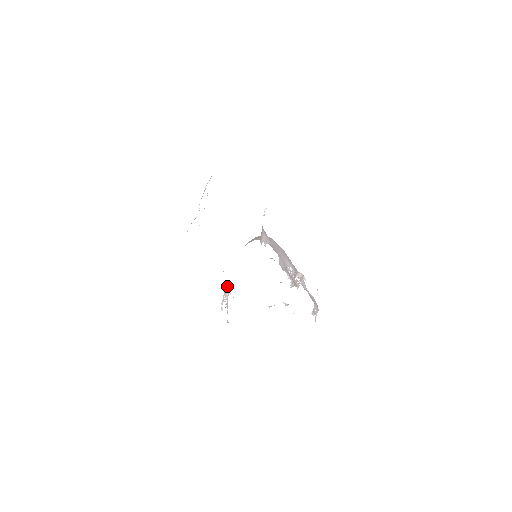
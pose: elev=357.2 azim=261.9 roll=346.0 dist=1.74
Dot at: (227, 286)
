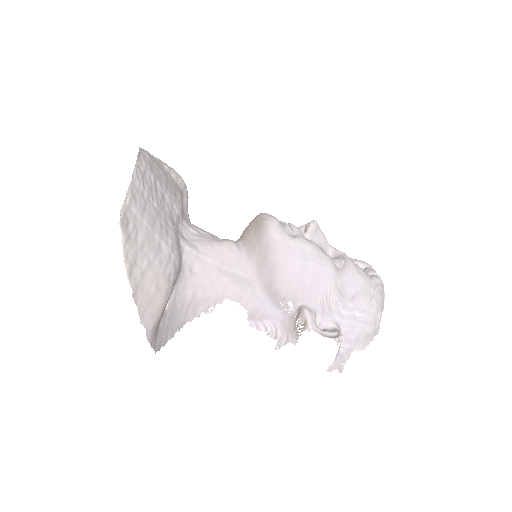
Dot at: occluded
